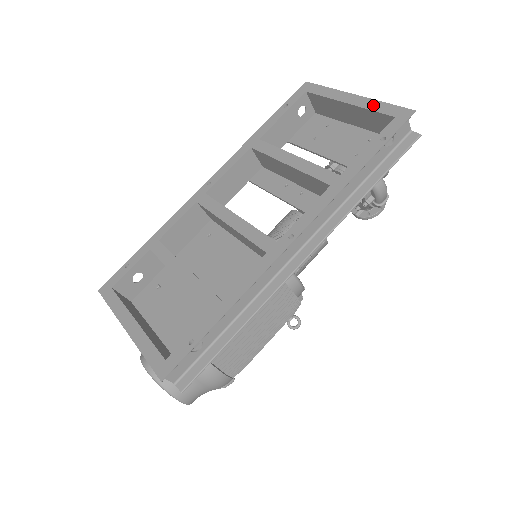
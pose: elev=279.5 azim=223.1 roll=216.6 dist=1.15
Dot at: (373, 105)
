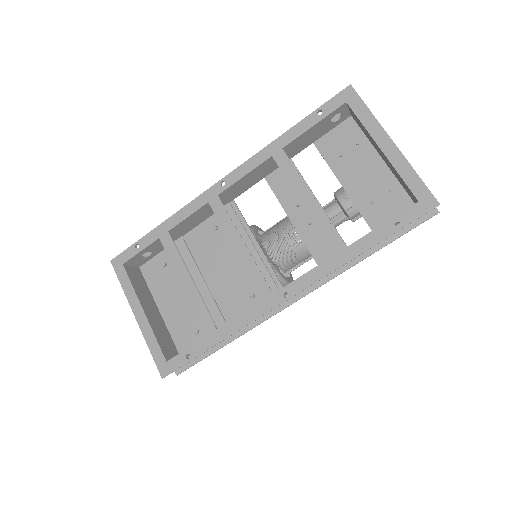
Dot at: (405, 170)
